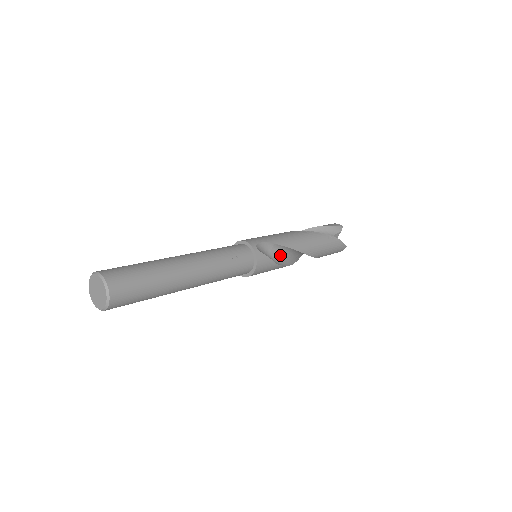
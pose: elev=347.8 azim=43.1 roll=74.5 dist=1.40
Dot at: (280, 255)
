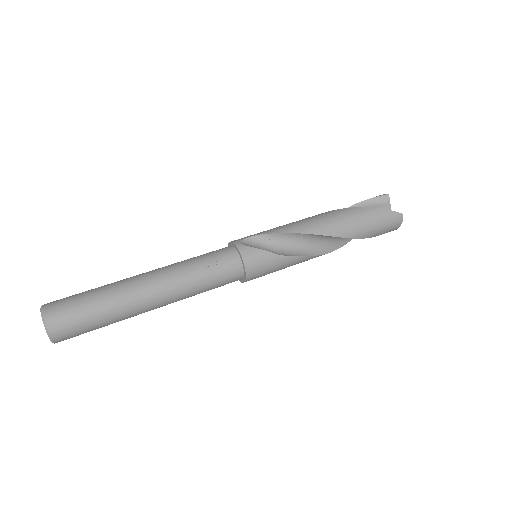
Dot at: (288, 246)
